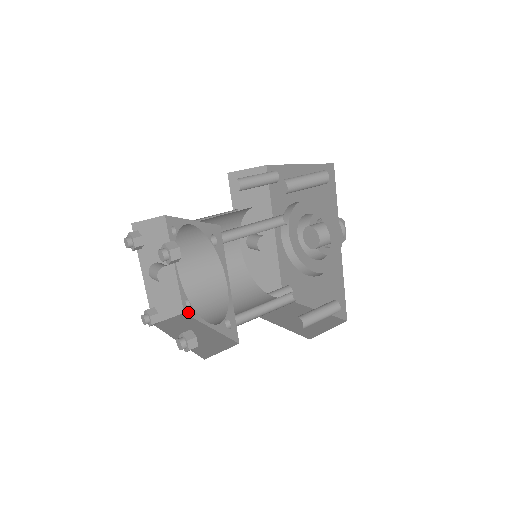
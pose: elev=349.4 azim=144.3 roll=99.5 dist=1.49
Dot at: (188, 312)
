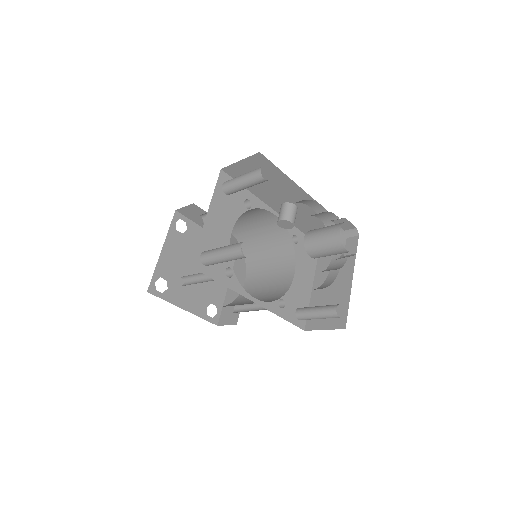
Dot at: occluded
